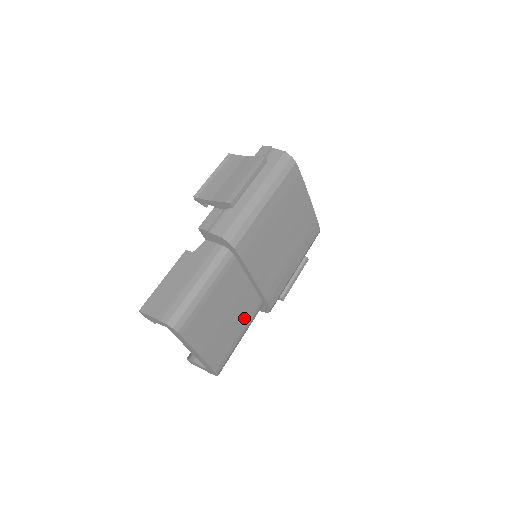
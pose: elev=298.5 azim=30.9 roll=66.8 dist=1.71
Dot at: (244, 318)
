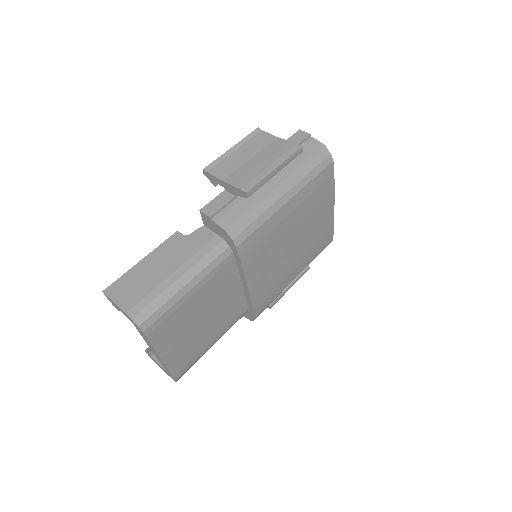
Dot at: (223, 324)
